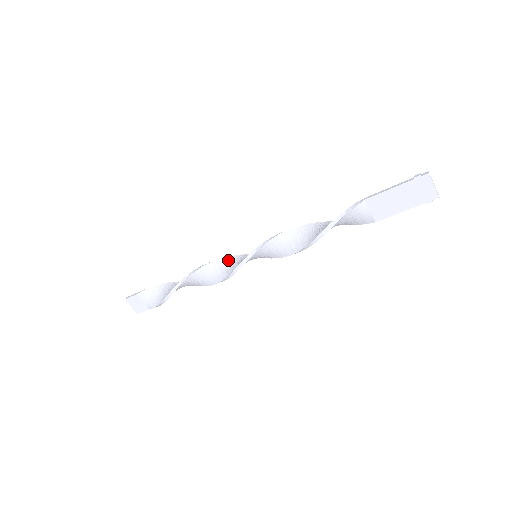
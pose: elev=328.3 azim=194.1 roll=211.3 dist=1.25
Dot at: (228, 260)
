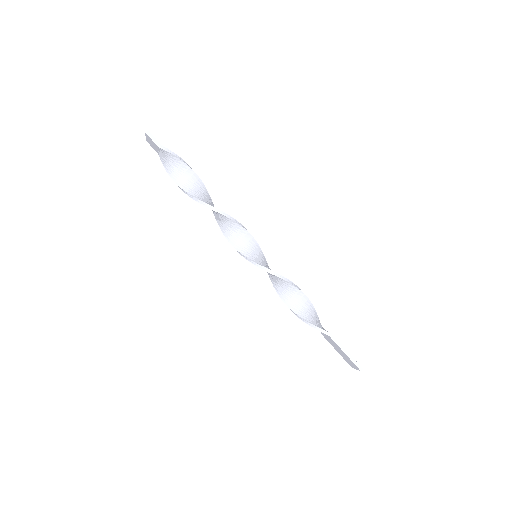
Dot at: (240, 230)
